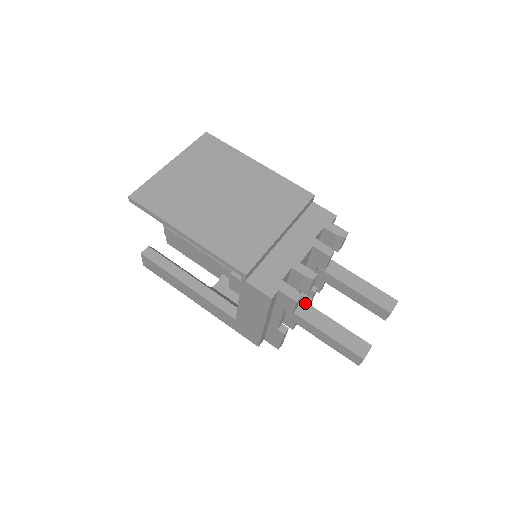
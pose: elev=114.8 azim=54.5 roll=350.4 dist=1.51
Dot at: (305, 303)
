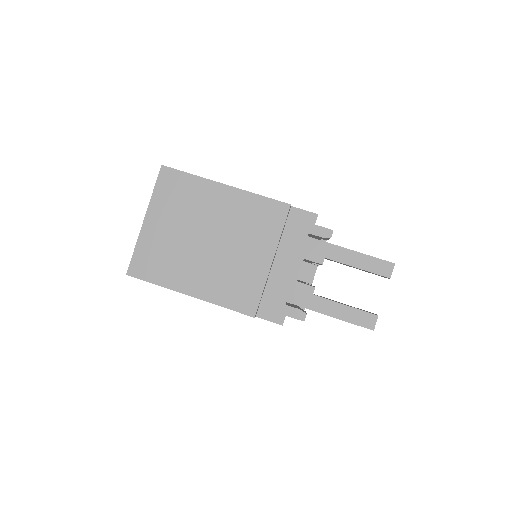
Dot at: (312, 296)
